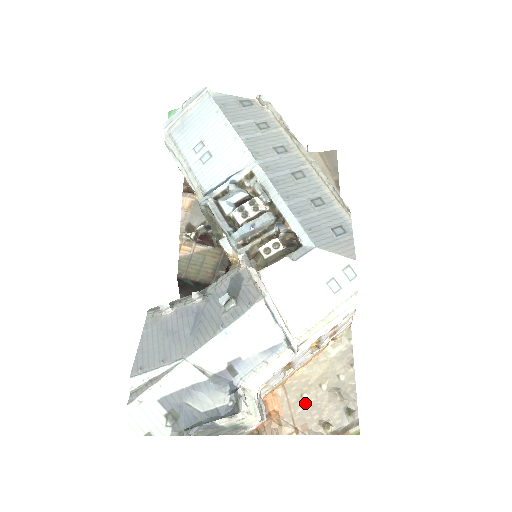
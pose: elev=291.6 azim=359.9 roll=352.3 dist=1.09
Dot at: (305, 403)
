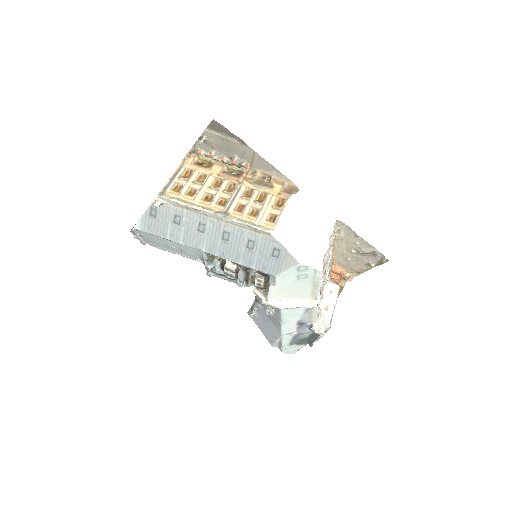
Dot at: (351, 262)
